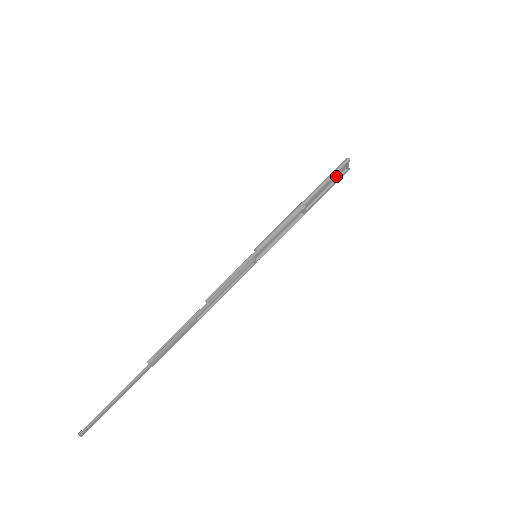
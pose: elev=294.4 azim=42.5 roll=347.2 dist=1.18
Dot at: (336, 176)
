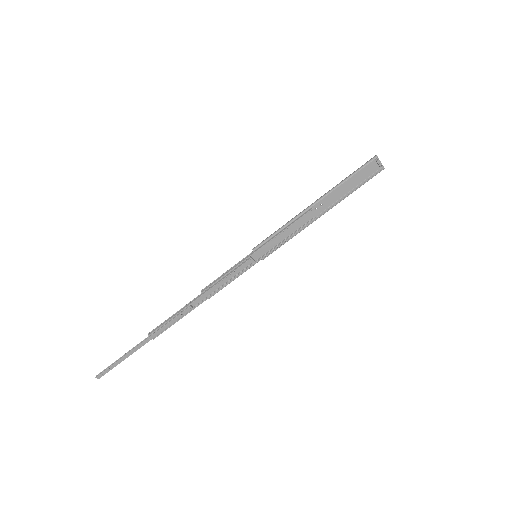
Dot at: (365, 177)
